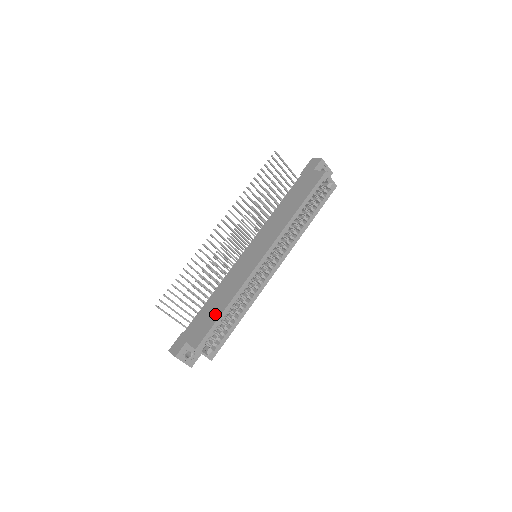
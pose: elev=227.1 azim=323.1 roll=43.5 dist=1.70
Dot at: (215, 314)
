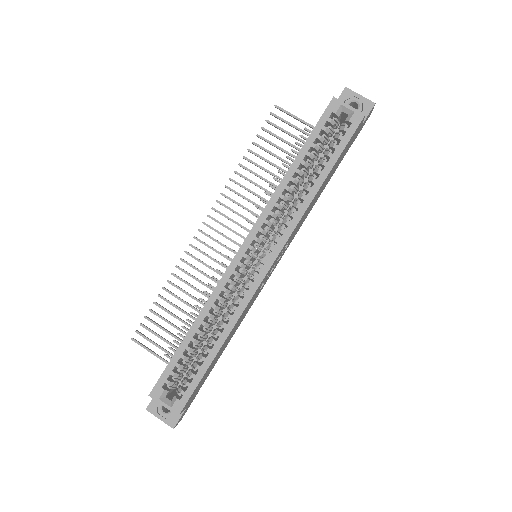
Dot at: occluded
